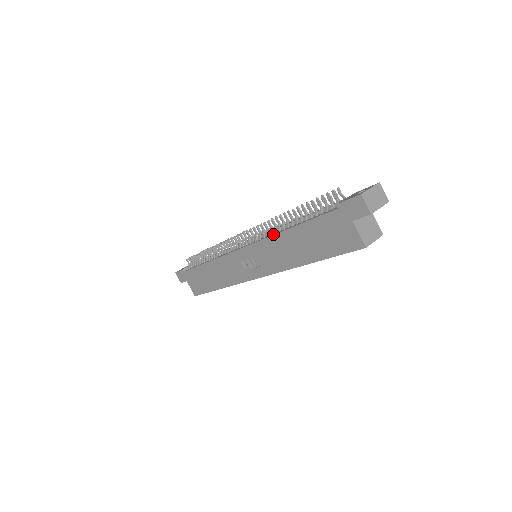
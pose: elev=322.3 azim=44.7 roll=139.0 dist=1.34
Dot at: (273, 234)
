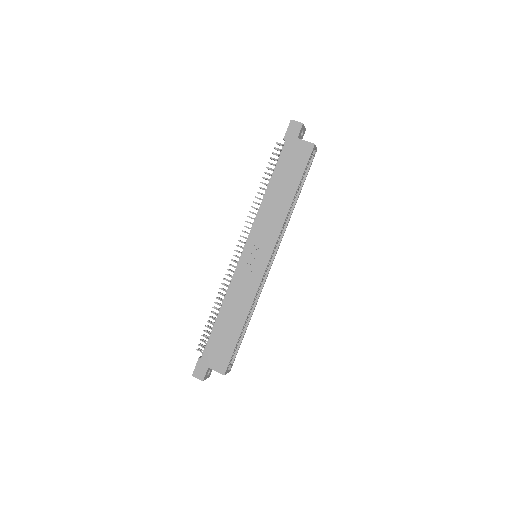
Dot at: (259, 209)
